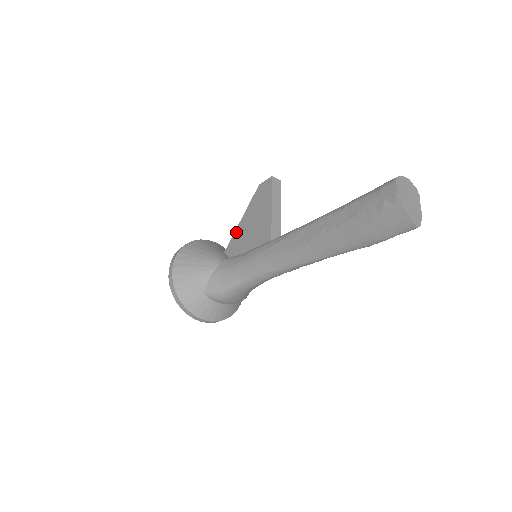
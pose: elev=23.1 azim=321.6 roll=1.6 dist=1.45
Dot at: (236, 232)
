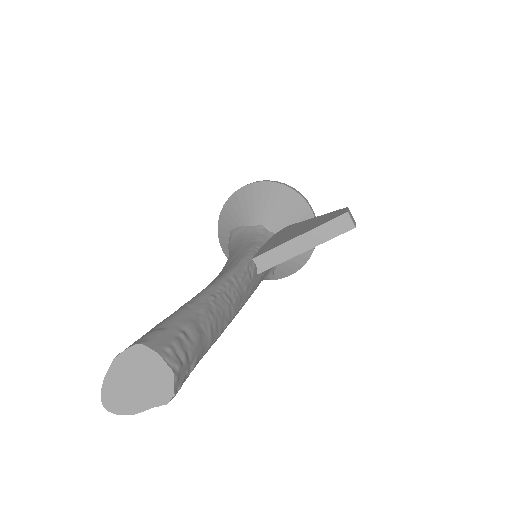
Dot at: (301, 222)
